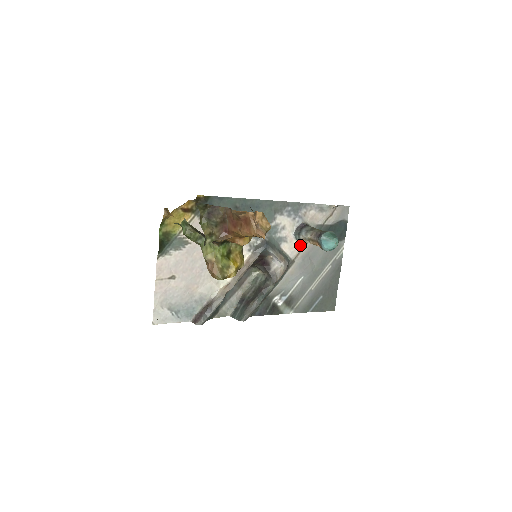
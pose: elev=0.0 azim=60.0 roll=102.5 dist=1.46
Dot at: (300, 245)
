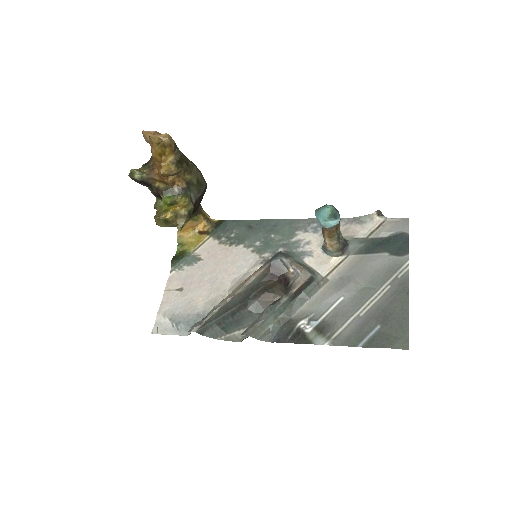
Dot at: (332, 259)
